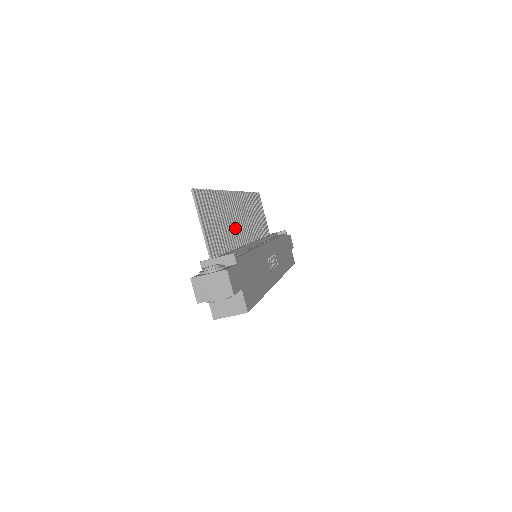
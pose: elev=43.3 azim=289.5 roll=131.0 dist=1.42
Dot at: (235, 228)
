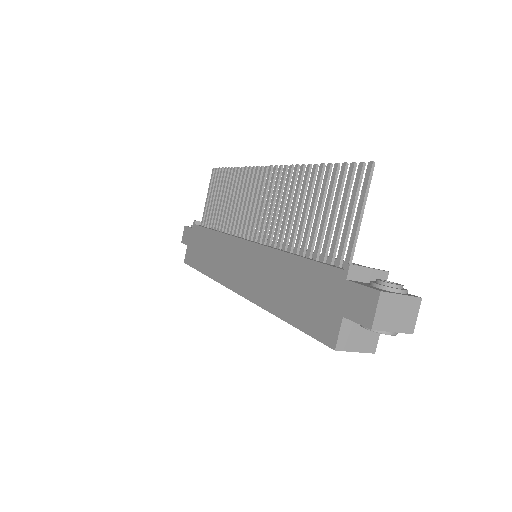
Dot at: (276, 216)
